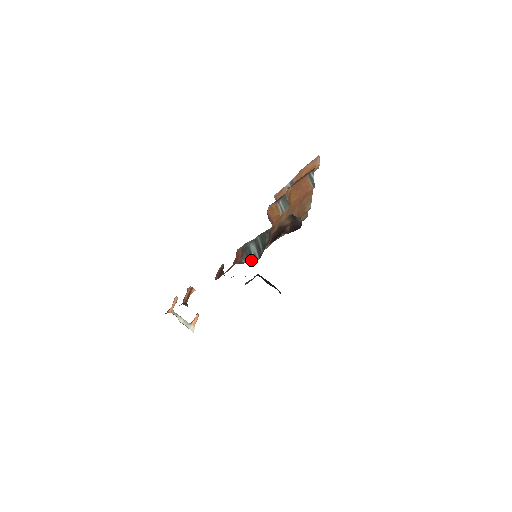
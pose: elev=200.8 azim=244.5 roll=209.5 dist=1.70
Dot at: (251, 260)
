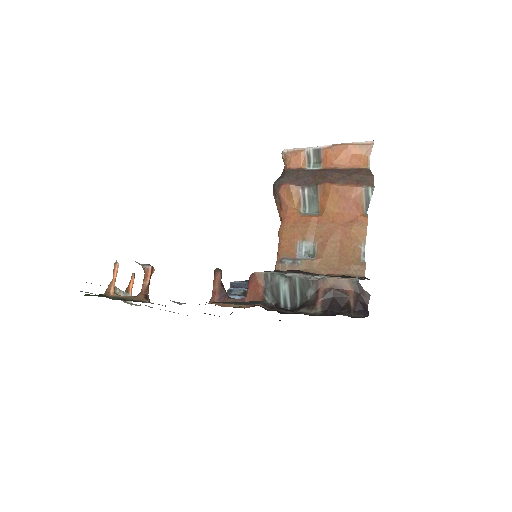
Dot at: (278, 302)
